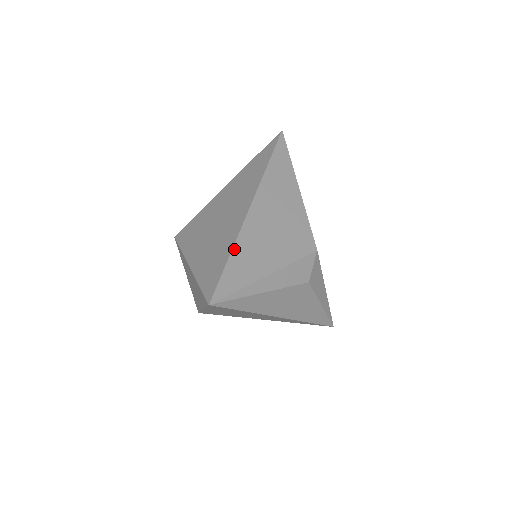
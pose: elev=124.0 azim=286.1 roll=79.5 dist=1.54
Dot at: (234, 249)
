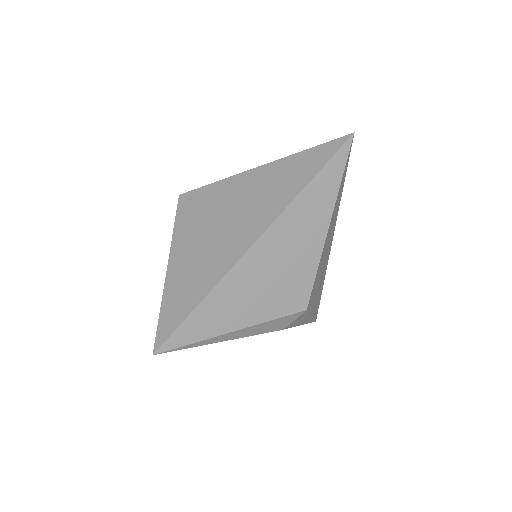
Dot at: (205, 299)
